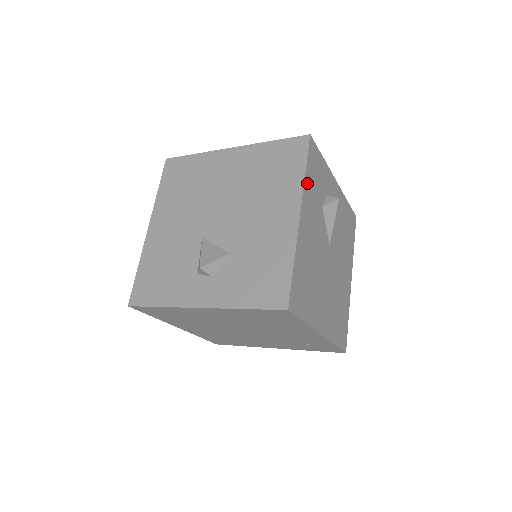
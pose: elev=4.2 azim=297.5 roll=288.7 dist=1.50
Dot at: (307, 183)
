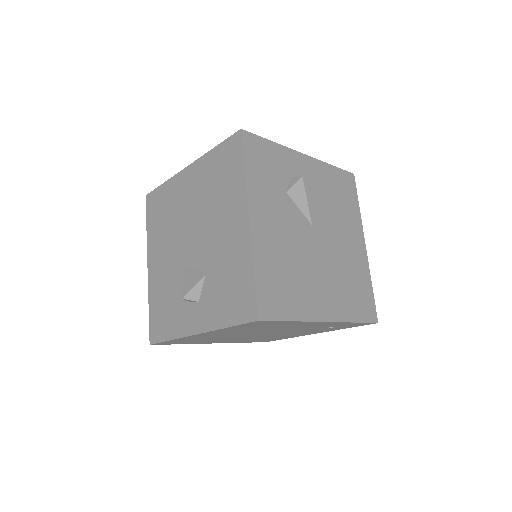
Dot at: (251, 181)
